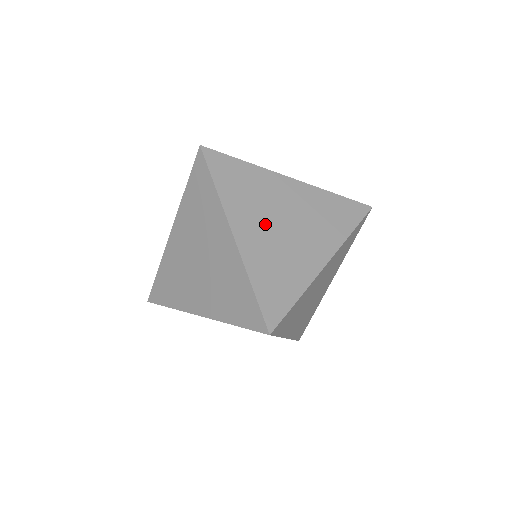
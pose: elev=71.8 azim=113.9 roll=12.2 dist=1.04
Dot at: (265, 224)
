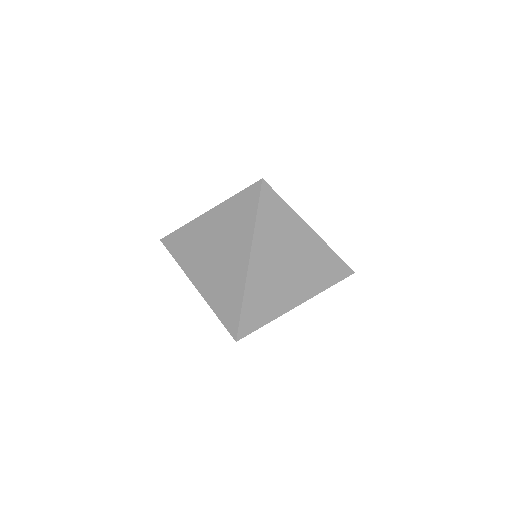
Dot at: occluded
